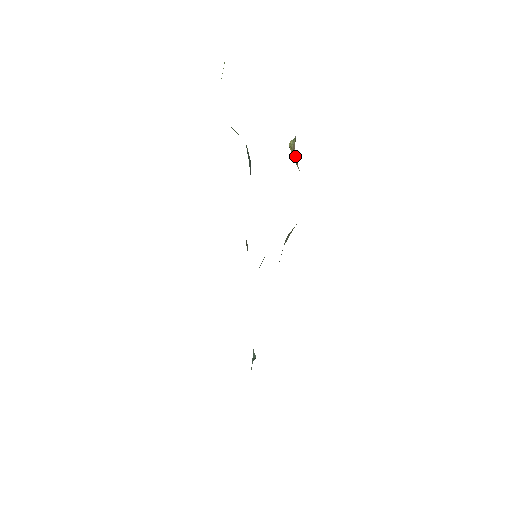
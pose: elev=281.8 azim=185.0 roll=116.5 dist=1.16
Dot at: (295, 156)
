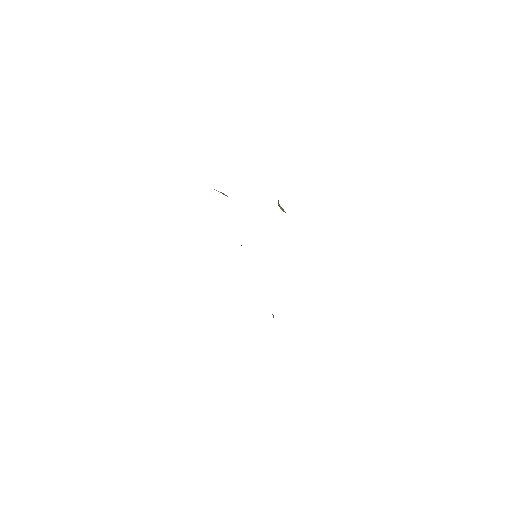
Dot at: (281, 207)
